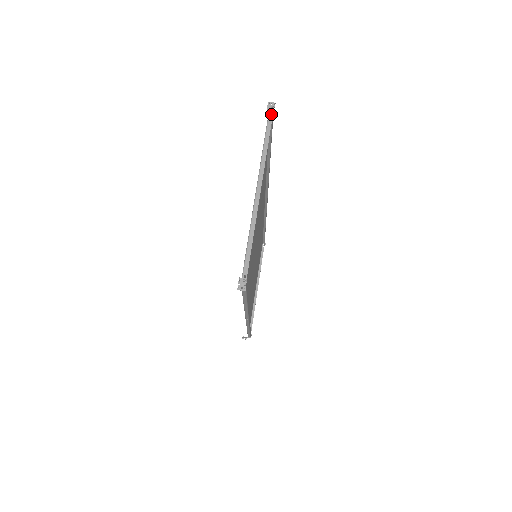
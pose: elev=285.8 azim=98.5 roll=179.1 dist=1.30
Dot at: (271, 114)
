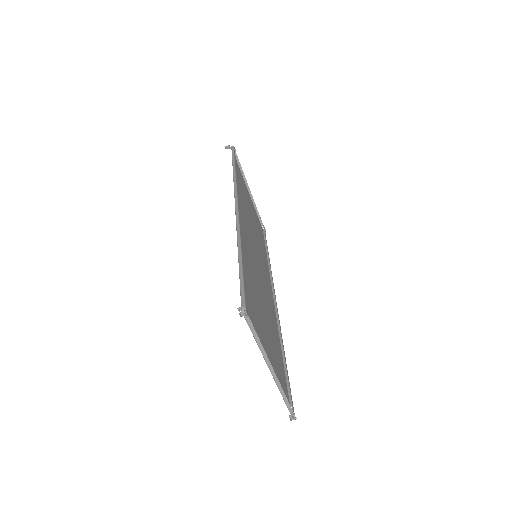
Dot at: (243, 304)
